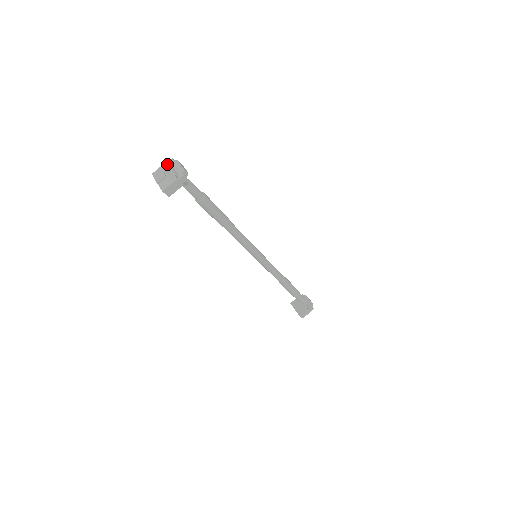
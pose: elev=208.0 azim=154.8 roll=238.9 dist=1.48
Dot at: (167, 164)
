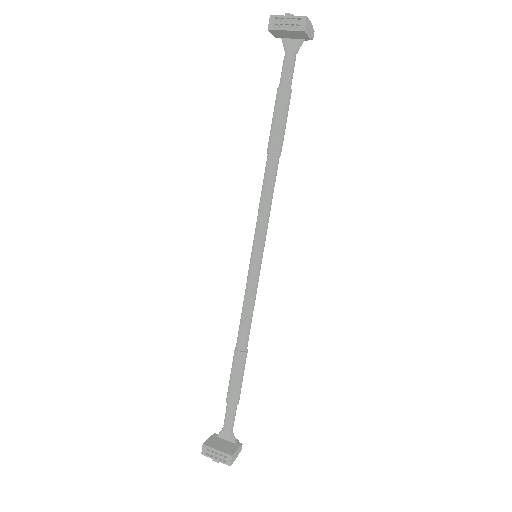
Dot at: occluded
